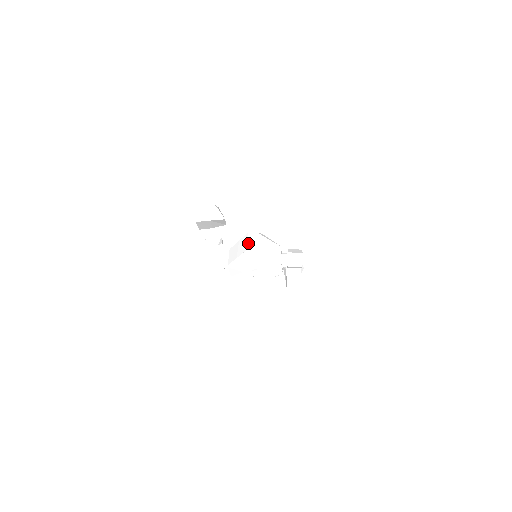
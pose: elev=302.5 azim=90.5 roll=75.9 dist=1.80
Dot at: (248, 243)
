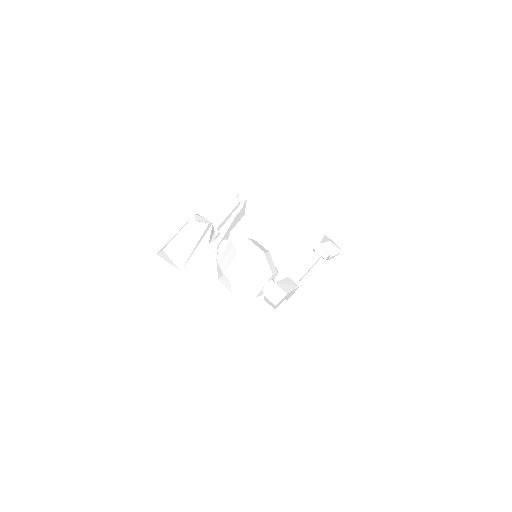
Dot at: (228, 267)
